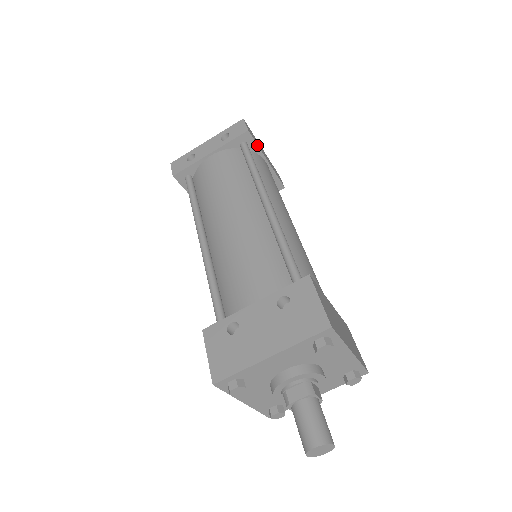
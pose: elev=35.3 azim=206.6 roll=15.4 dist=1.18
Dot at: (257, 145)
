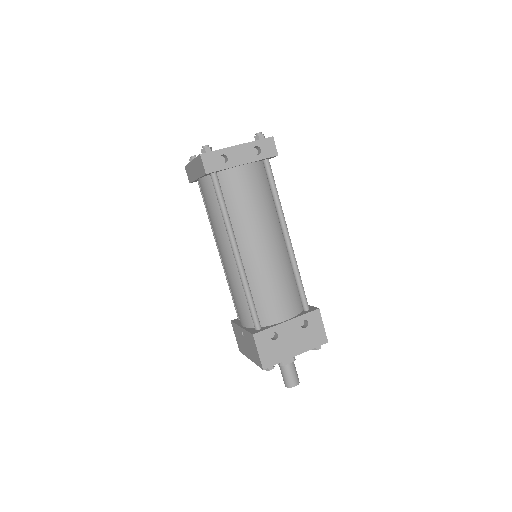
Dot at: occluded
